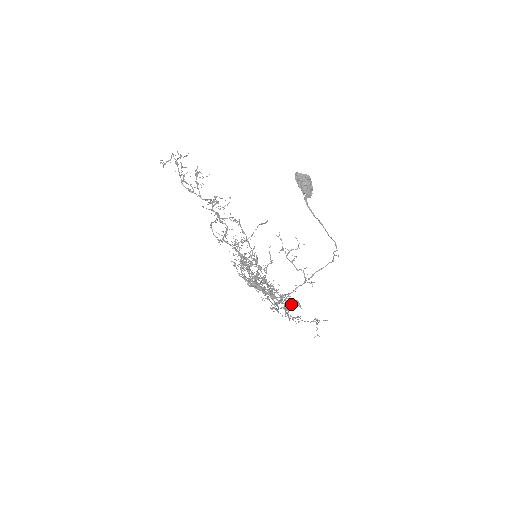
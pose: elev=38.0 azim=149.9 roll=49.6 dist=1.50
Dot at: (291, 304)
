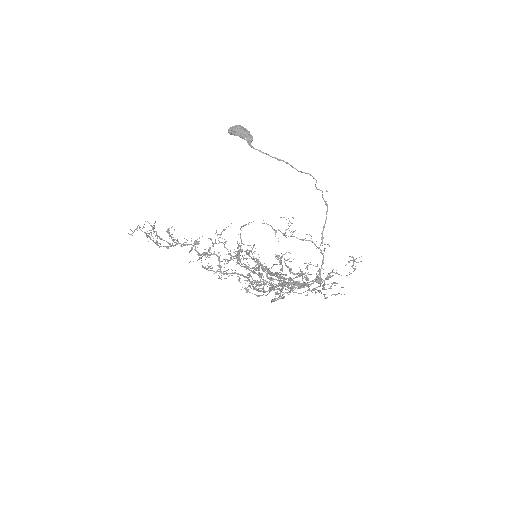
Dot at: (326, 289)
